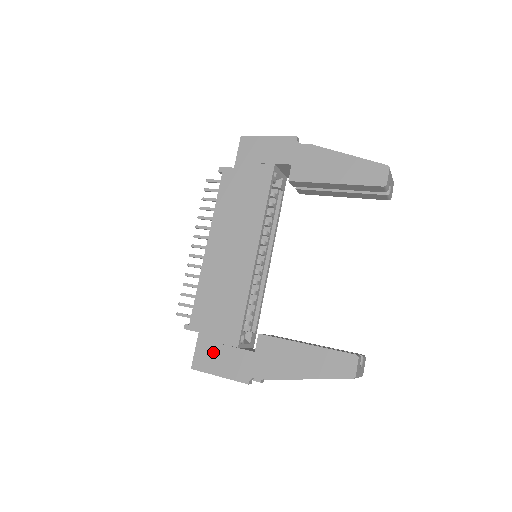
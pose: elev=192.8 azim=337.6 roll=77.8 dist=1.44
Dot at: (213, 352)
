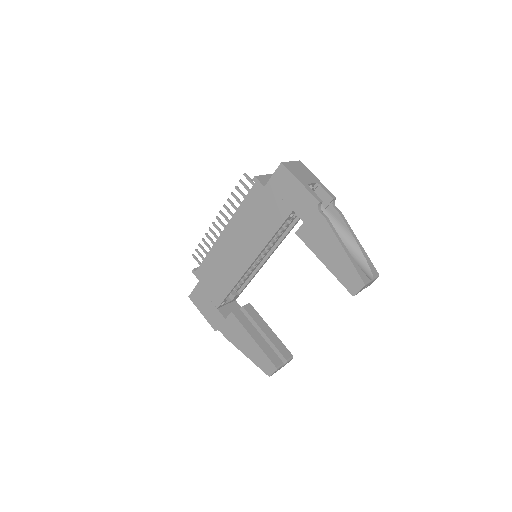
Dot at: (203, 299)
